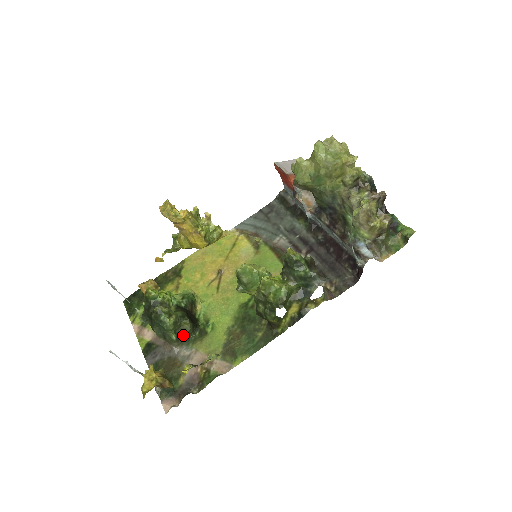
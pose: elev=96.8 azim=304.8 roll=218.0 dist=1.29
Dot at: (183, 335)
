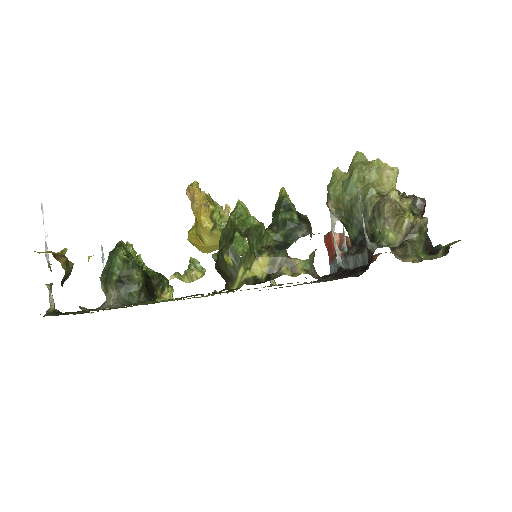
Dot at: (126, 287)
